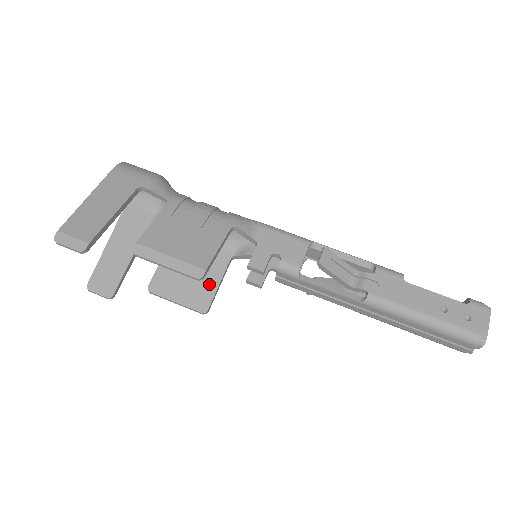
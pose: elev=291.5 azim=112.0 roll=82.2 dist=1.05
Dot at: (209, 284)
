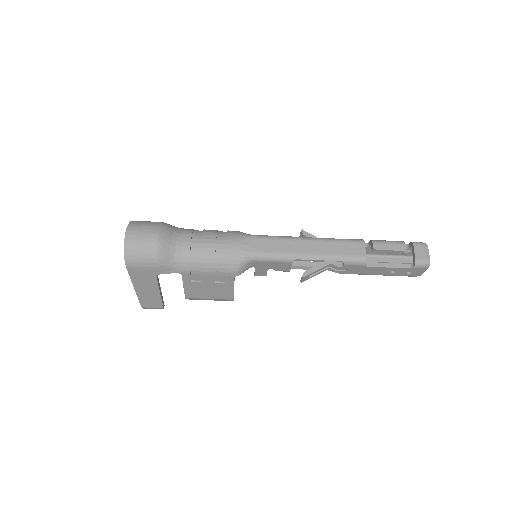
Dot at: occluded
